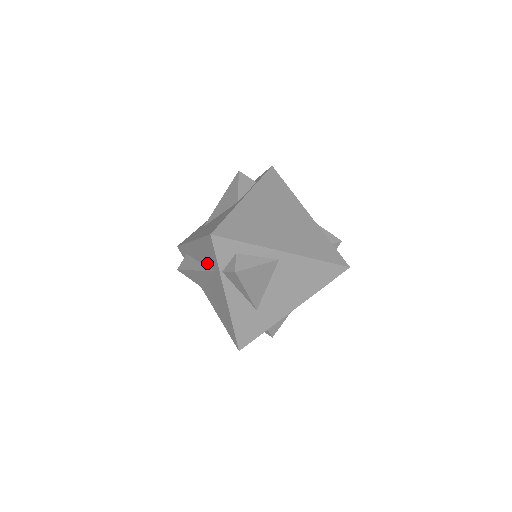
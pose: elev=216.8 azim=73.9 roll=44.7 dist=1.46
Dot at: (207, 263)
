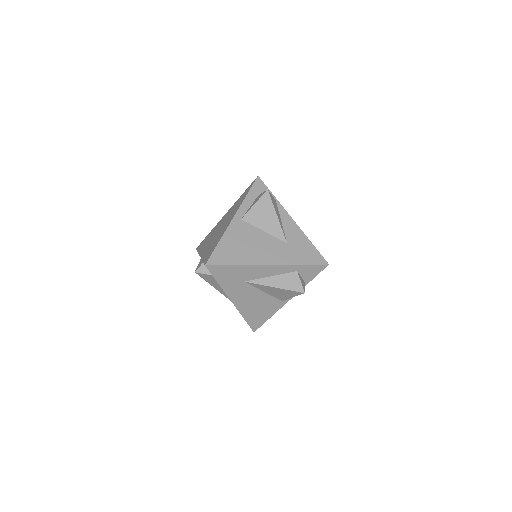
Dot at: occluded
